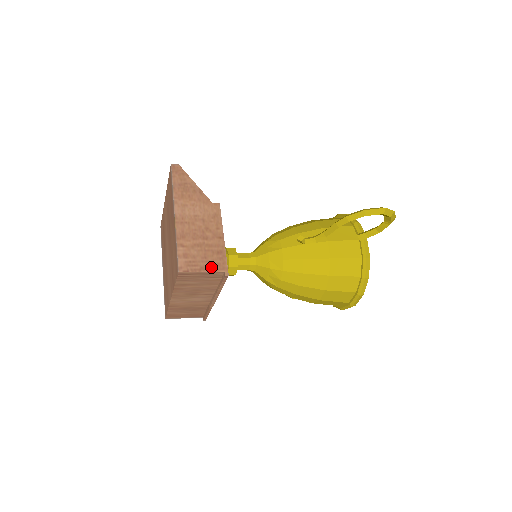
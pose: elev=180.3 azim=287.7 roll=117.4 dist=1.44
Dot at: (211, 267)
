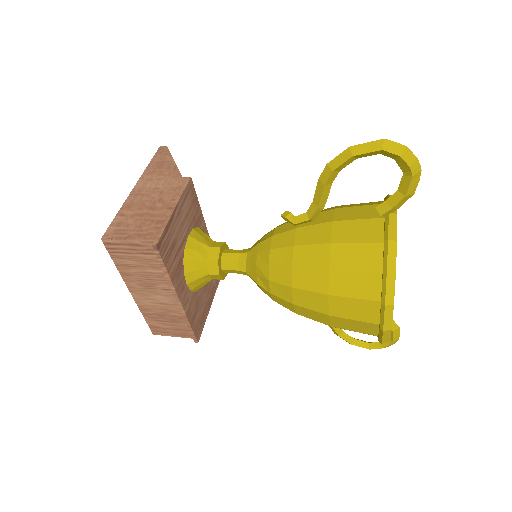
Dot at: (140, 236)
